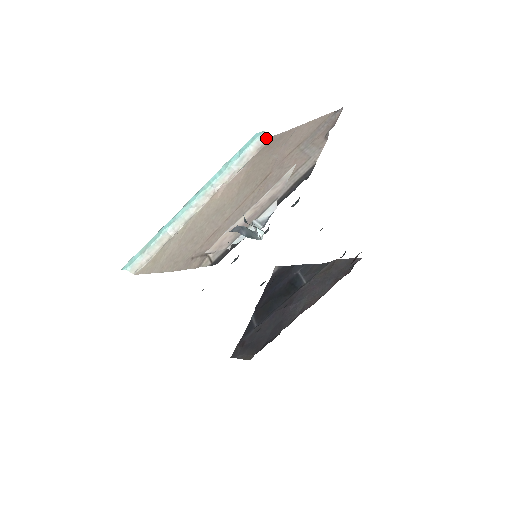
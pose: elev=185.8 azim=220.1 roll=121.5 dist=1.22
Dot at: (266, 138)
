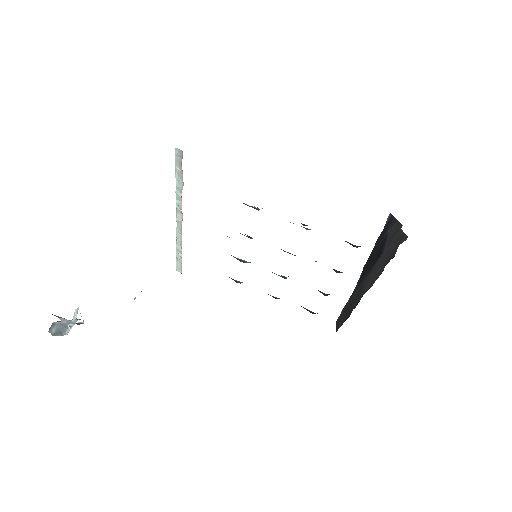
Dot at: (181, 154)
